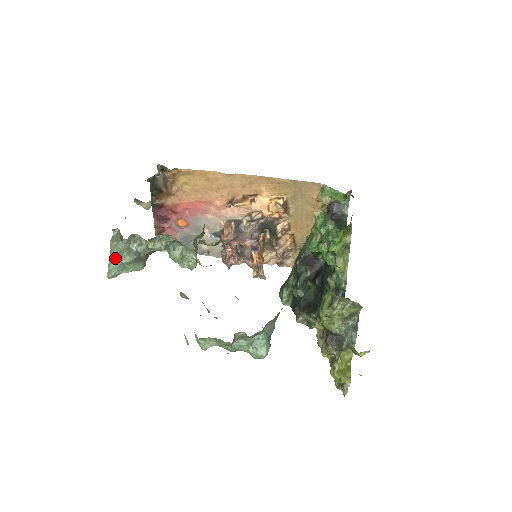
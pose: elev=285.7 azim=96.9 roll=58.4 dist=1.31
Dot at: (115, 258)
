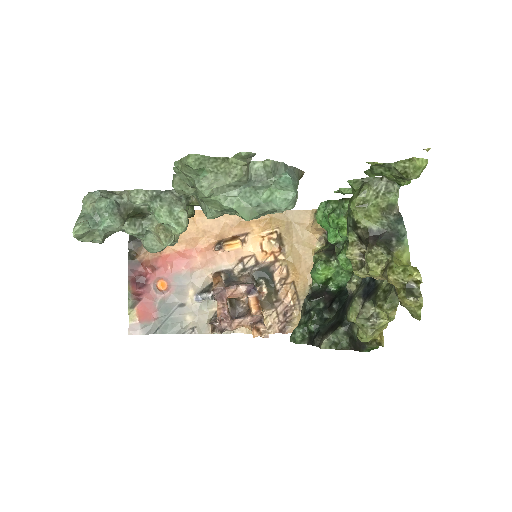
Dot at: (86, 214)
